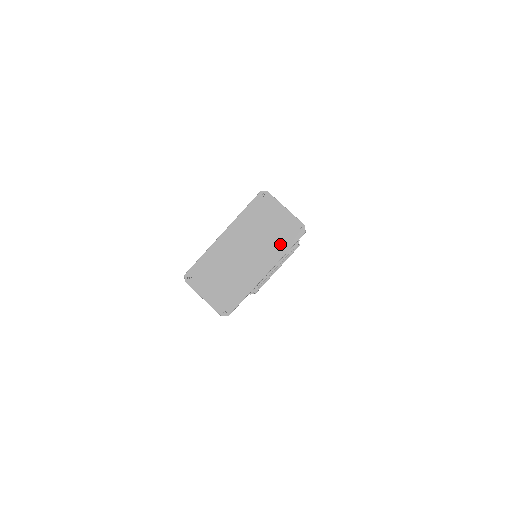
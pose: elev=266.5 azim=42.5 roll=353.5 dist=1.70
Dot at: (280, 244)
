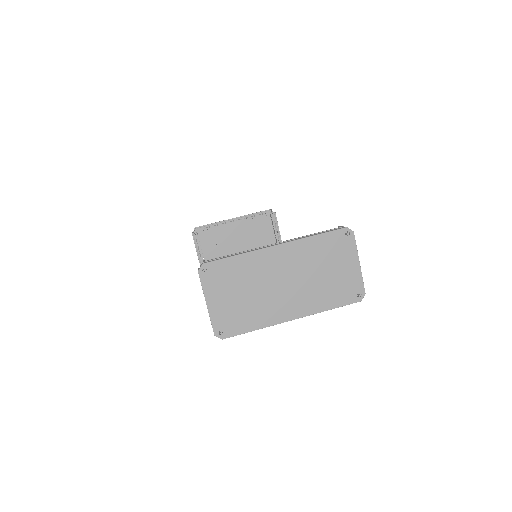
Dot at: (328, 297)
